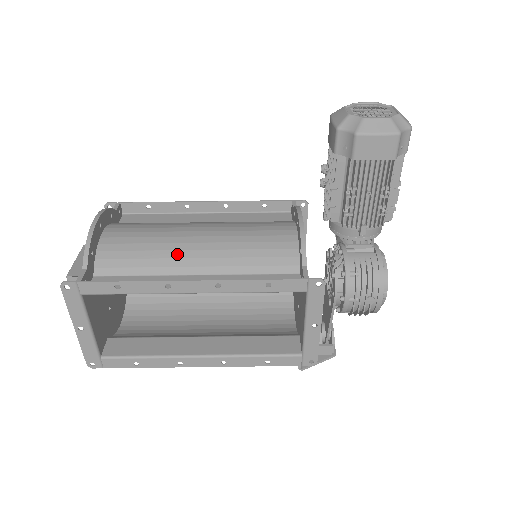
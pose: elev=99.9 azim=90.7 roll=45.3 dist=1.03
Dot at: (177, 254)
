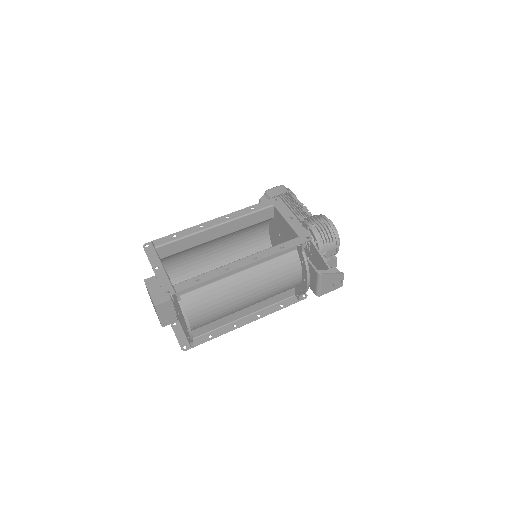
Dot at: (205, 243)
